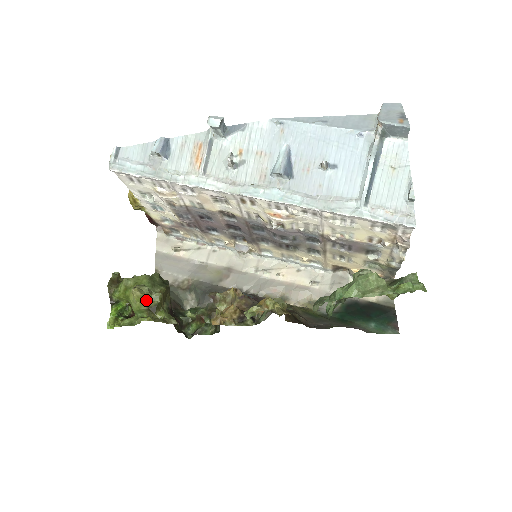
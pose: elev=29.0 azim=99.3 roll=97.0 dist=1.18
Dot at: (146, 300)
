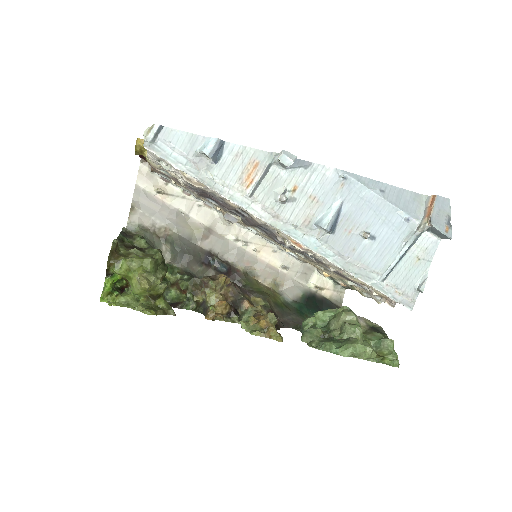
Dot at: (151, 290)
